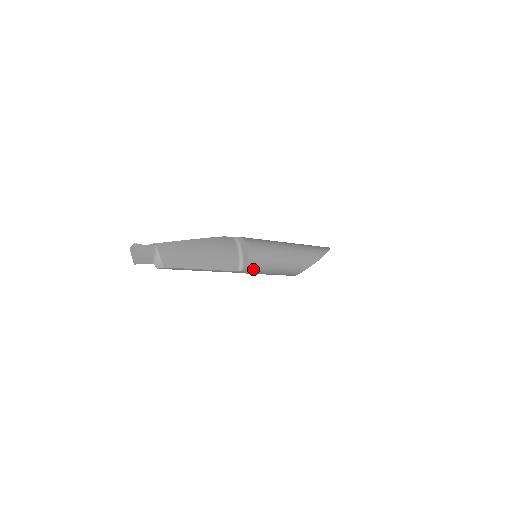
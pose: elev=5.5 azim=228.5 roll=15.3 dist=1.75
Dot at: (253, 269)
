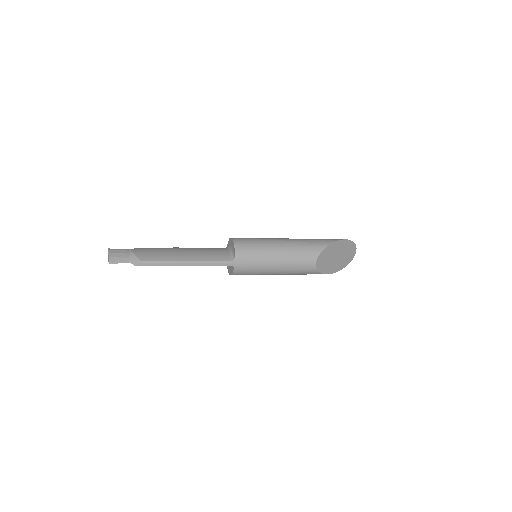
Dot at: (248, 256)
